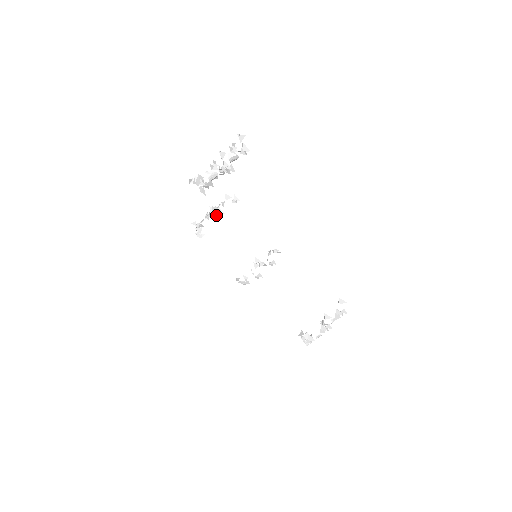
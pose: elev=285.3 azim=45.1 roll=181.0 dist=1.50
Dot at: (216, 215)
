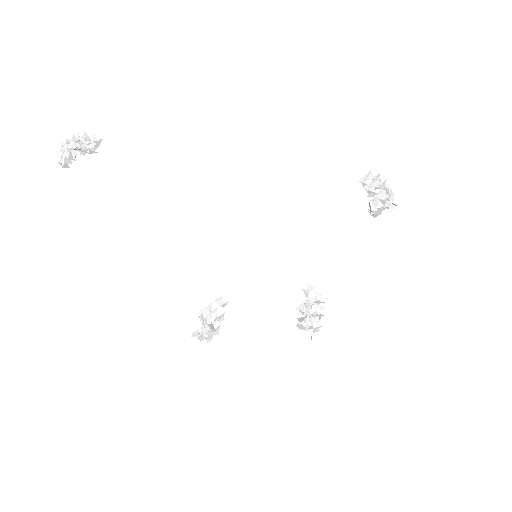
Dot at: occluded
